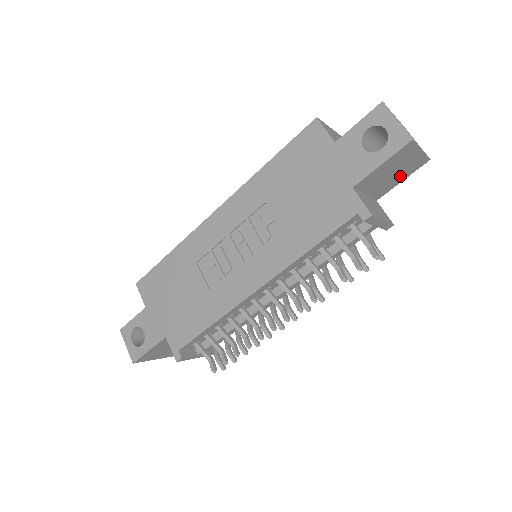
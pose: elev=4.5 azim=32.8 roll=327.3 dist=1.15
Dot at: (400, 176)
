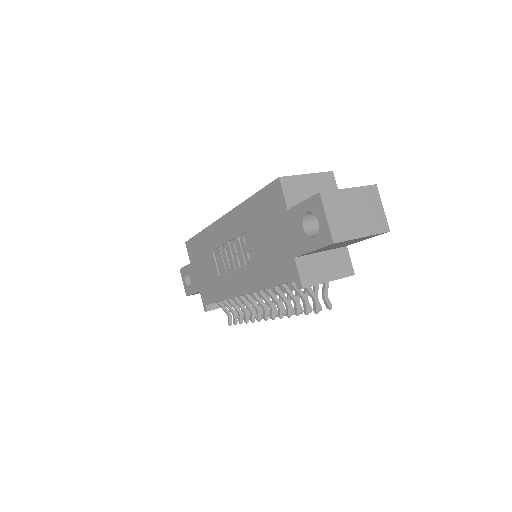
Dot at: (357, 241)
